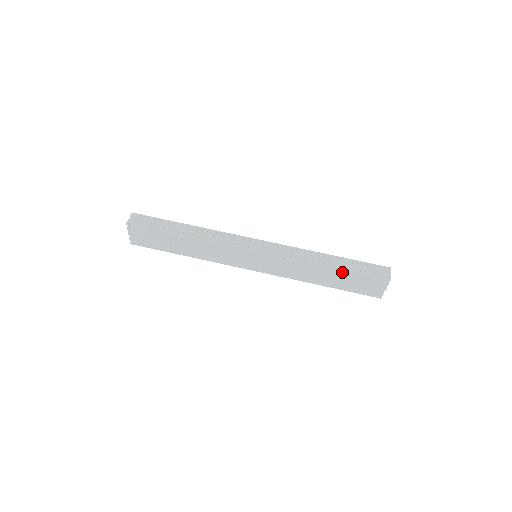
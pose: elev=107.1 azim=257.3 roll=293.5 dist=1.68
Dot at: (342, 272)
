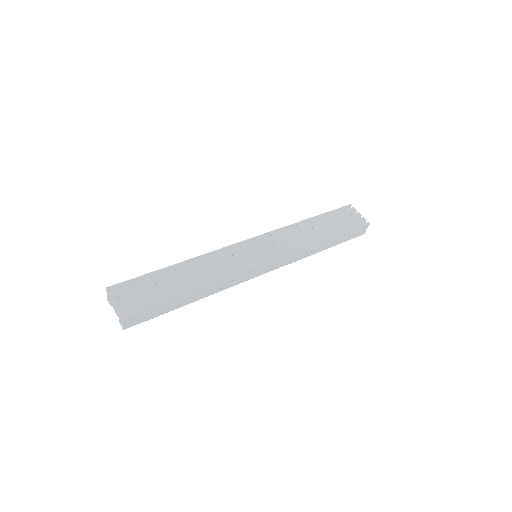
Dot at: (321, 219)
